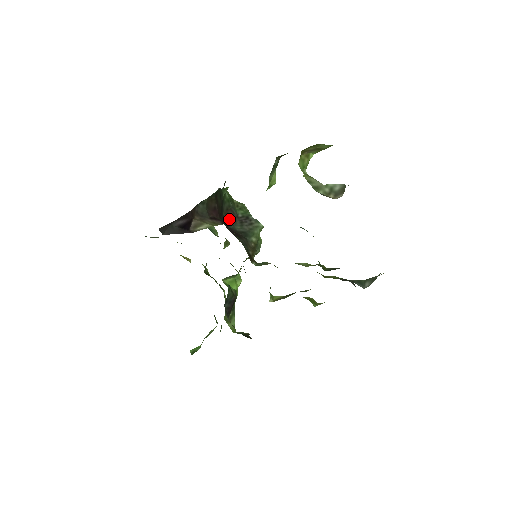
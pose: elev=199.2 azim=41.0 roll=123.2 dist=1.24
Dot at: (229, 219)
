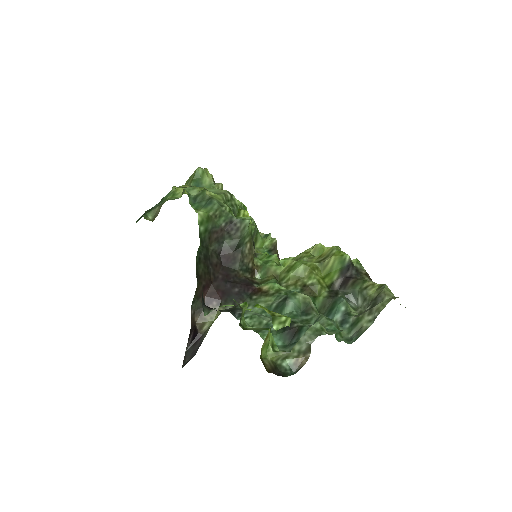
Dot at: (216, 243)
